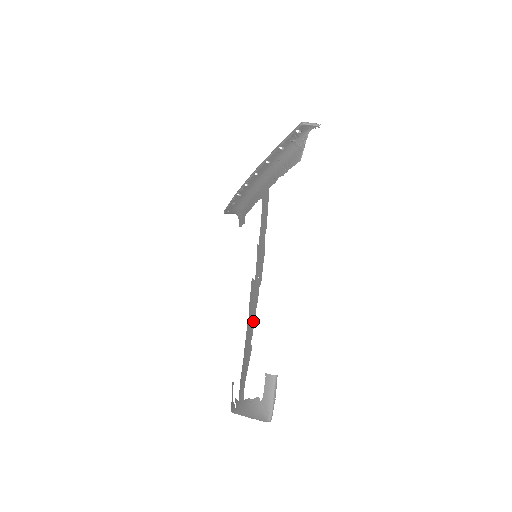
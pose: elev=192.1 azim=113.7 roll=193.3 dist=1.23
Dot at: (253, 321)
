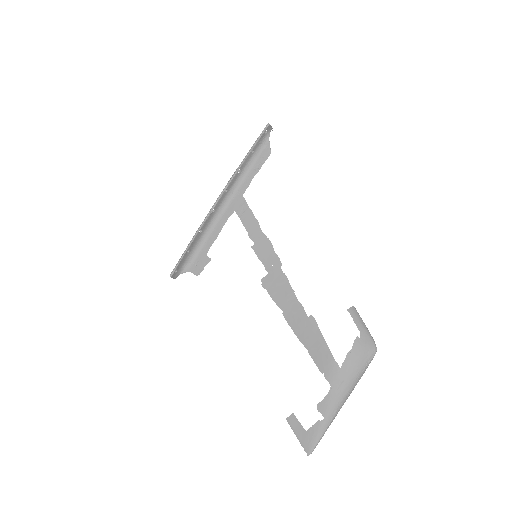
Dot at: (295, 300)
